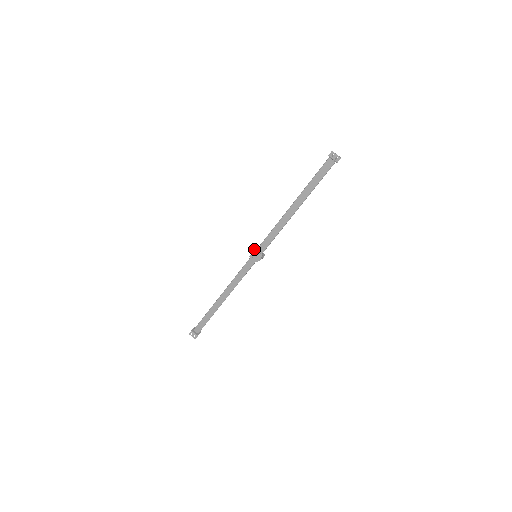
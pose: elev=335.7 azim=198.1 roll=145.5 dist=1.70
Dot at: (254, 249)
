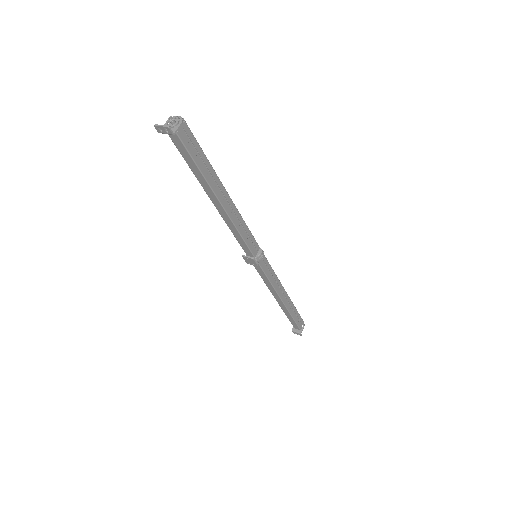
Dot at: occluded
